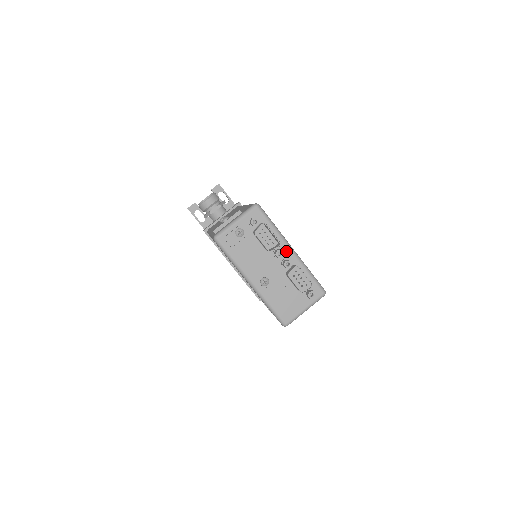
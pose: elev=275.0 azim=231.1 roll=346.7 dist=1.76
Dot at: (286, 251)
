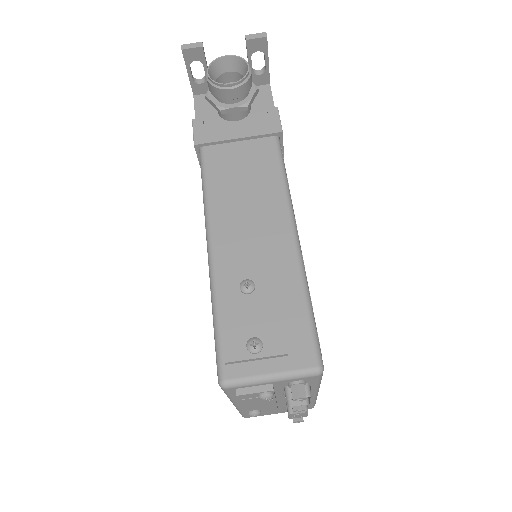
Dot at: occluded
